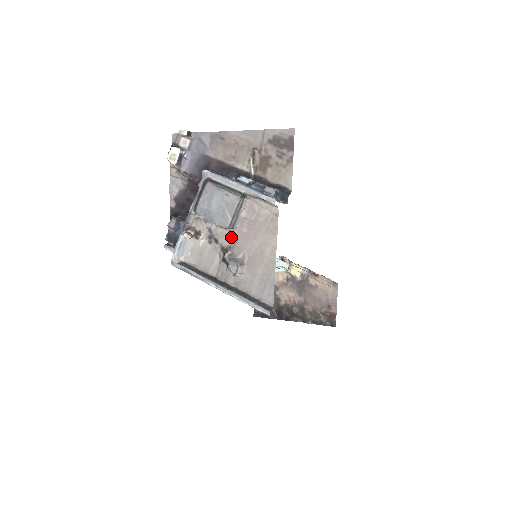
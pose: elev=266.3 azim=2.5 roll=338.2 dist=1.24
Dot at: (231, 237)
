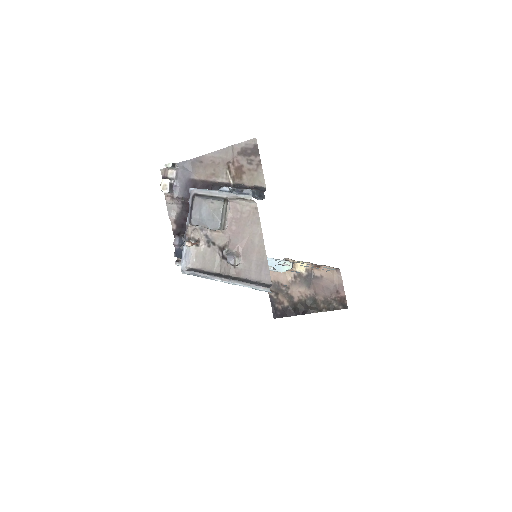
Dot at: (225, 237)
